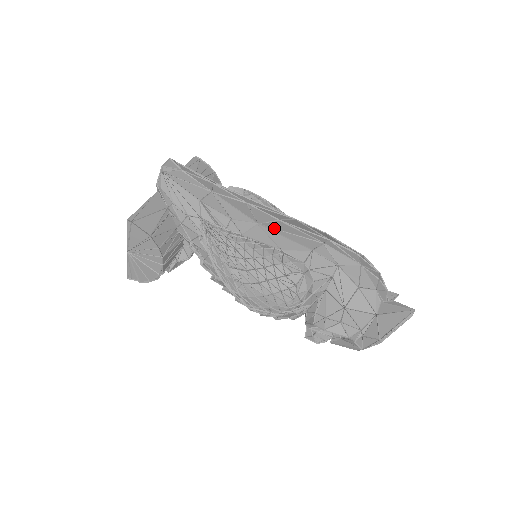
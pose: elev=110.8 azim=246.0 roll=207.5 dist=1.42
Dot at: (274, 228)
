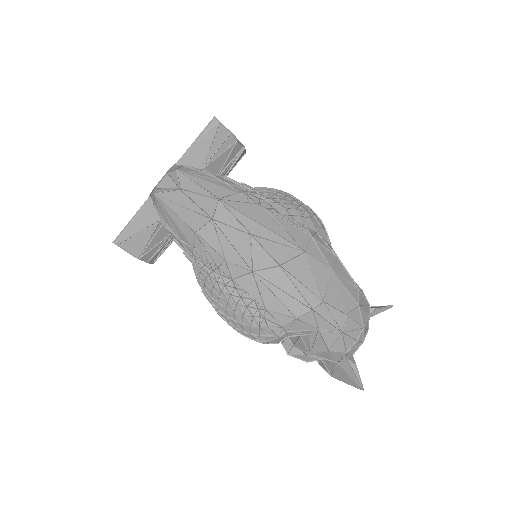
Dot at: (268, 281)
